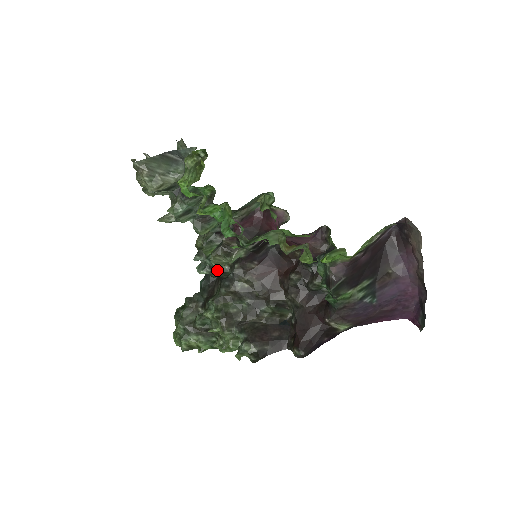
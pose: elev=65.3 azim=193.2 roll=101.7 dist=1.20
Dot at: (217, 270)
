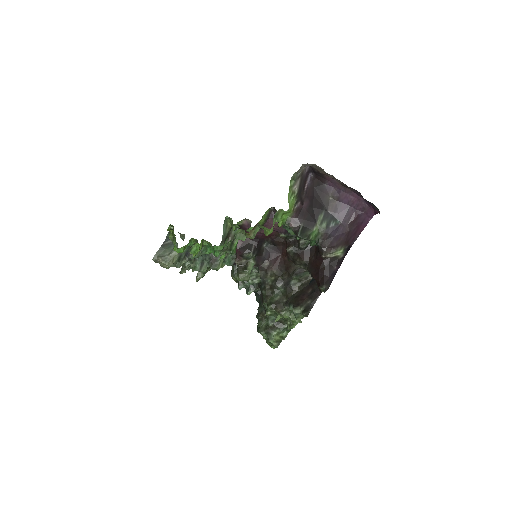
Dot at: (256, 285)
